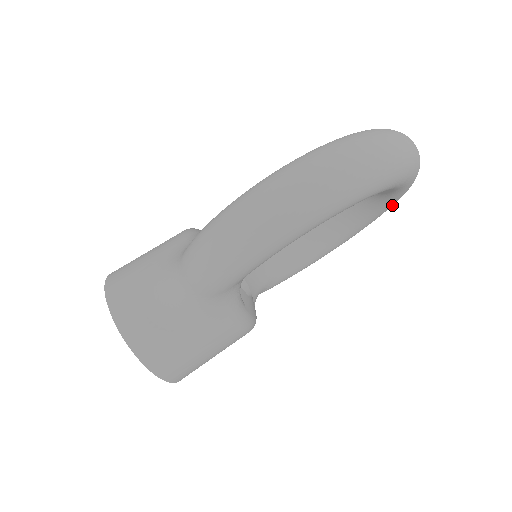
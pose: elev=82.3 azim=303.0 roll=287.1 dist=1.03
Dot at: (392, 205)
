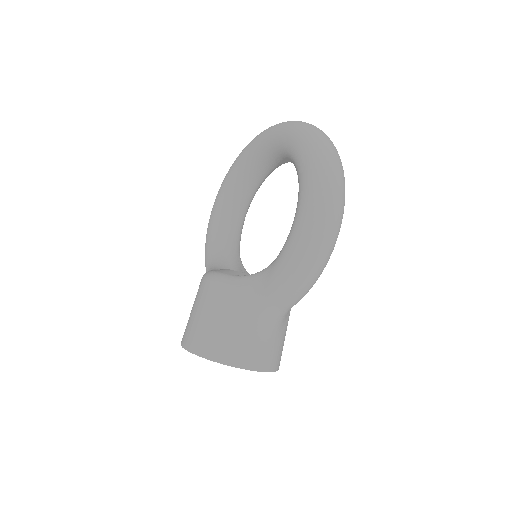
Dot at: occluded
